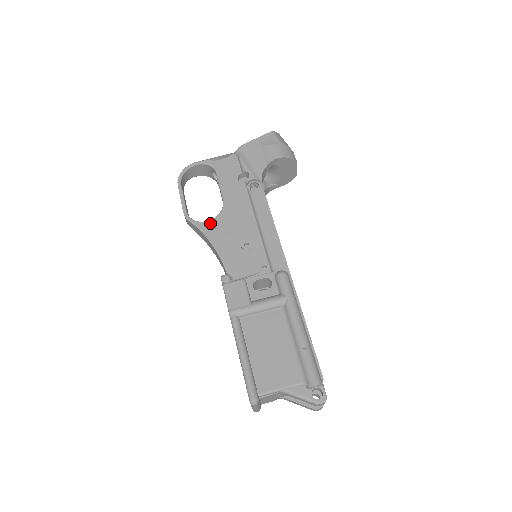
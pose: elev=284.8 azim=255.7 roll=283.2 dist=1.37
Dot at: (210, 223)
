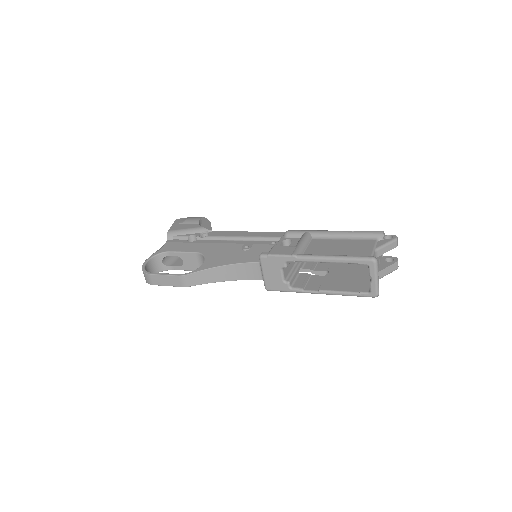
Dot at: (206, 262)
